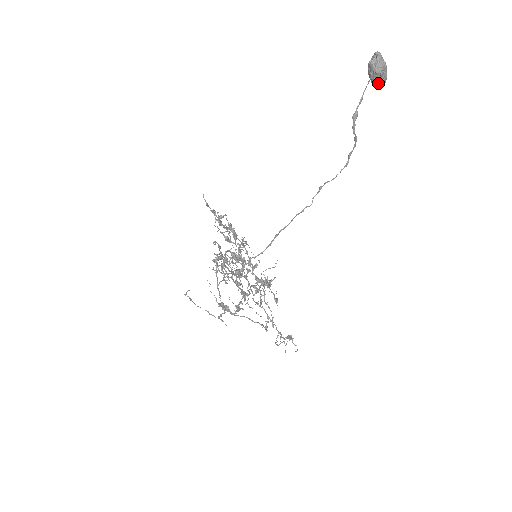
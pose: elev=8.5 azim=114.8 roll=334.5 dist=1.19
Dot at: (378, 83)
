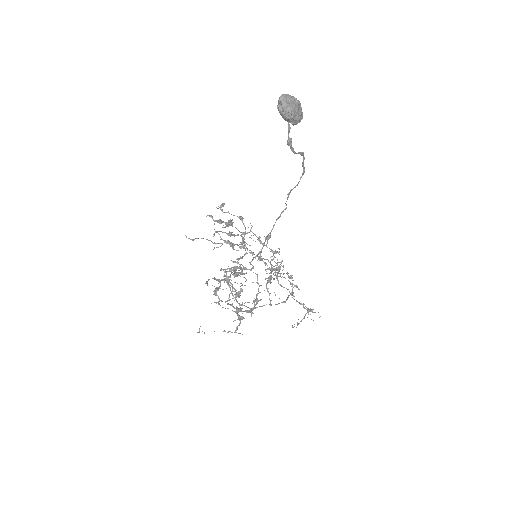
Dot at: (294, 124)
